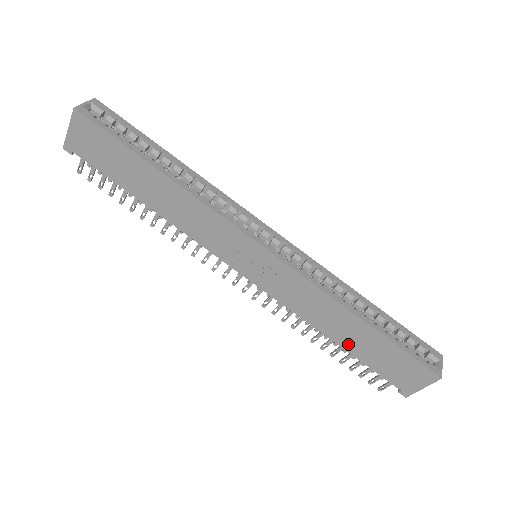
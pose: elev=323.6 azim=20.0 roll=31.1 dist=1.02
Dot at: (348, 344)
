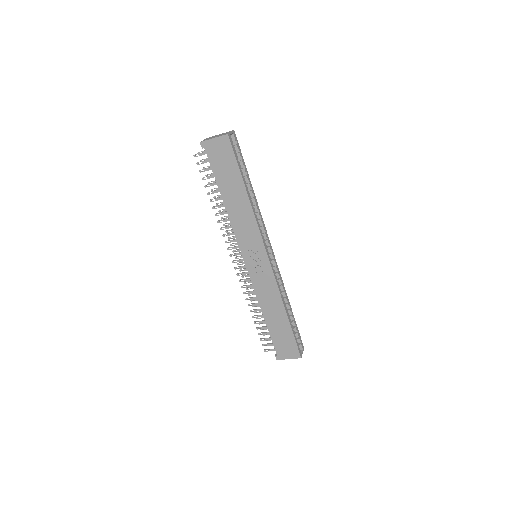
Dot at: (270, 322)
